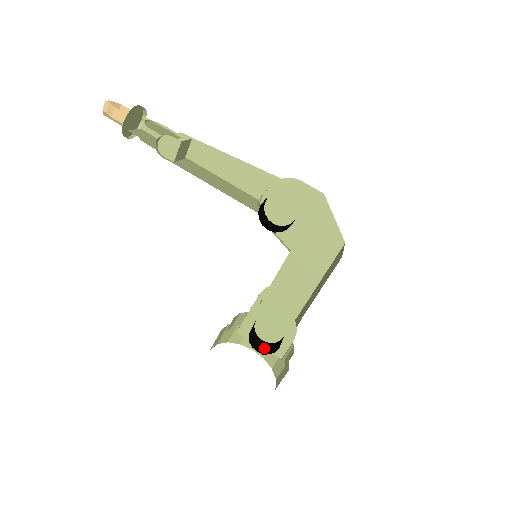
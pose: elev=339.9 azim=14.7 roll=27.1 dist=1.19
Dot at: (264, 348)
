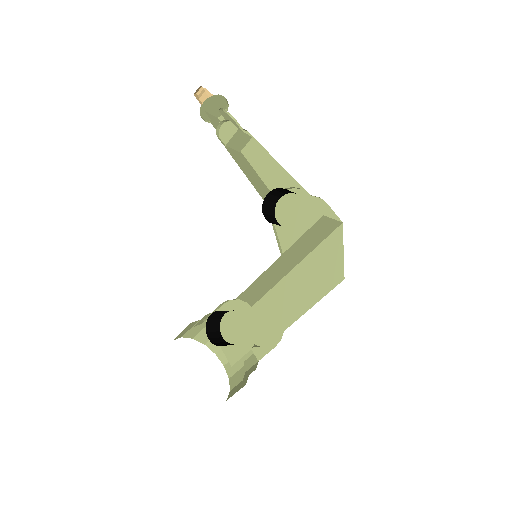
Dot at: (218, 341)
